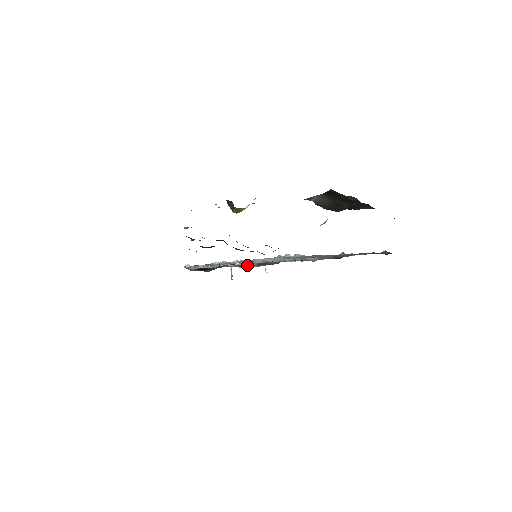
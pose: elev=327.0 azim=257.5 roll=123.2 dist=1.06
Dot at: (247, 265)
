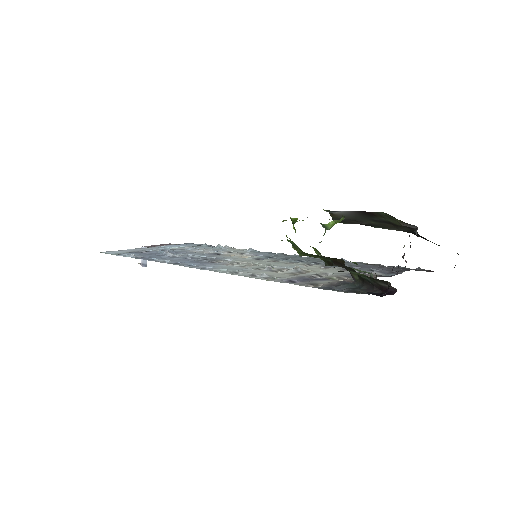
Dot at: occluded
